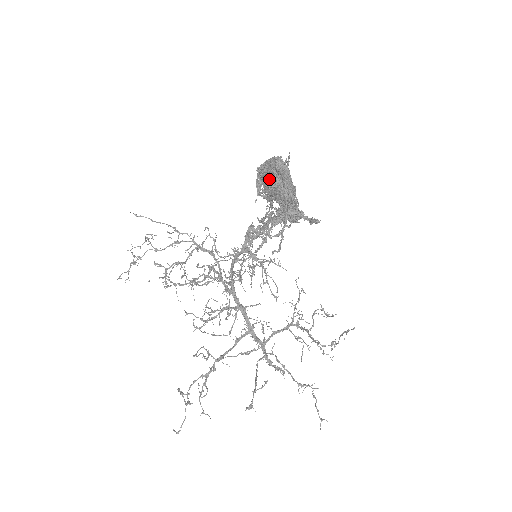
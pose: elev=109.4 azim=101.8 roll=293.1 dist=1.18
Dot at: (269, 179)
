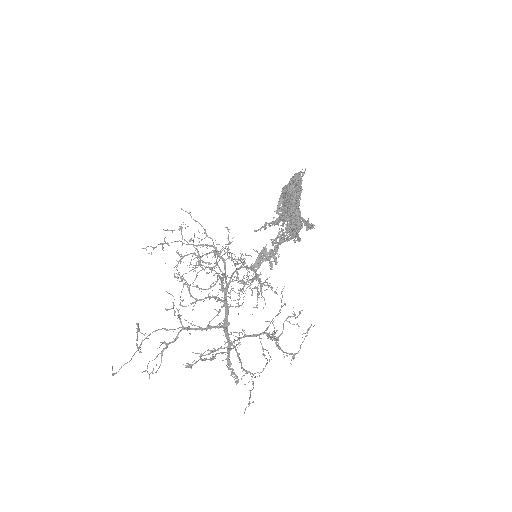
Dot at: (287, 191)
